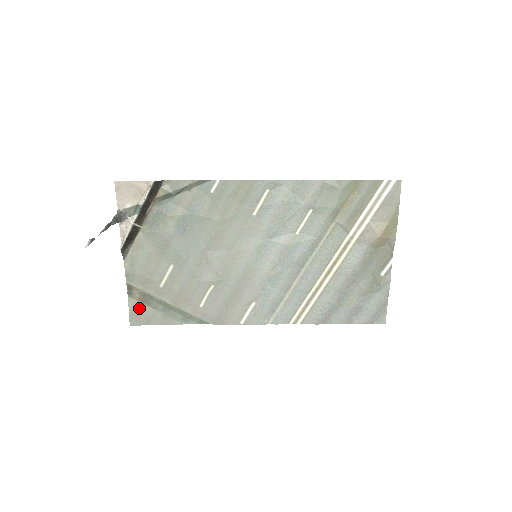
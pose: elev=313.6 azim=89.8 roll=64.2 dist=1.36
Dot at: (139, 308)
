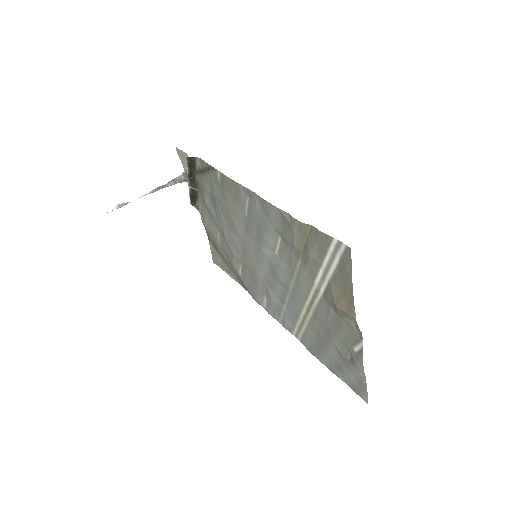
Dot at: (215, 252)
